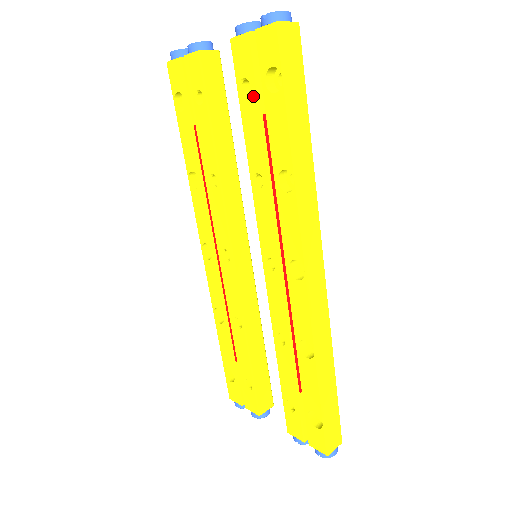
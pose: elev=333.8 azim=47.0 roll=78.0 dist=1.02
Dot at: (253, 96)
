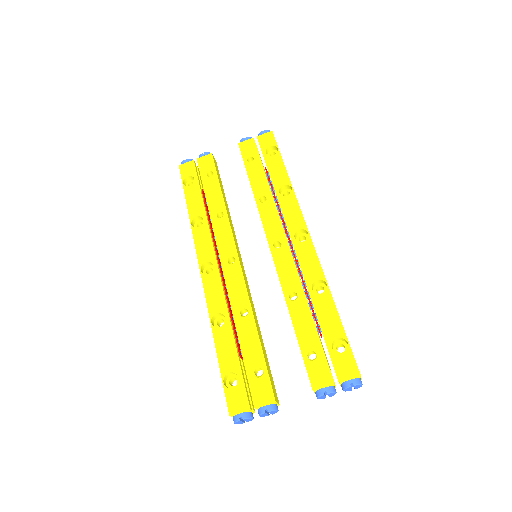
Dot at: (257, 160)
